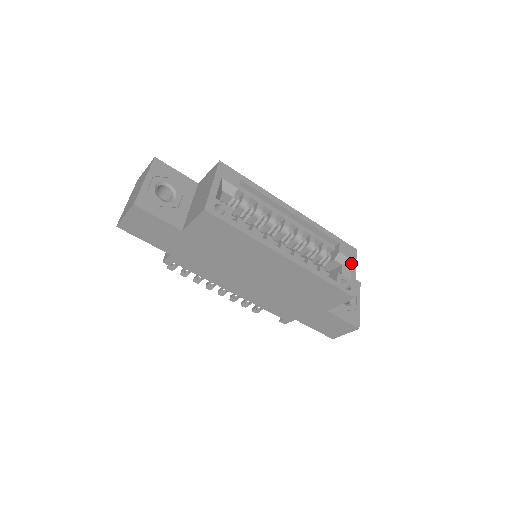
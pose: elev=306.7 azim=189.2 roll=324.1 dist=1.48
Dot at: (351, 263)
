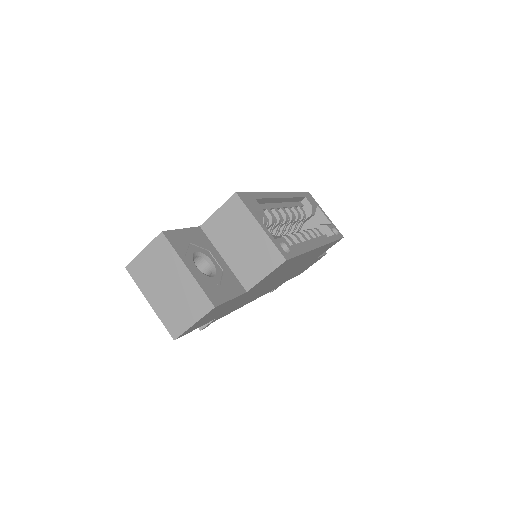
Dot at: (319, 209)
